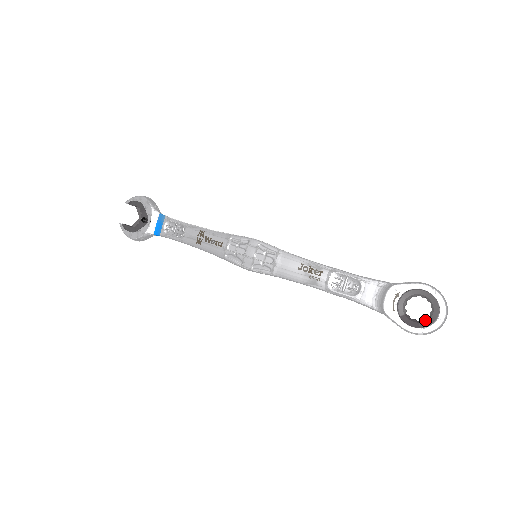
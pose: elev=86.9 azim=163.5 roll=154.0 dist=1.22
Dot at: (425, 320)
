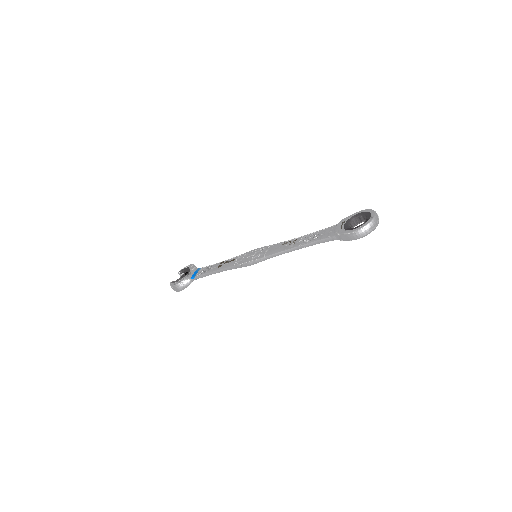
Dot at: (362, 224)
